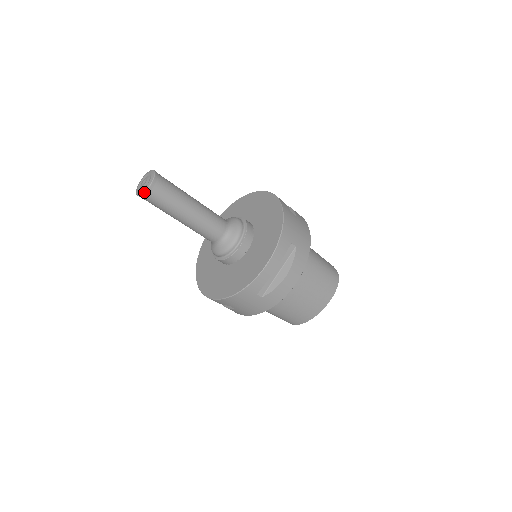
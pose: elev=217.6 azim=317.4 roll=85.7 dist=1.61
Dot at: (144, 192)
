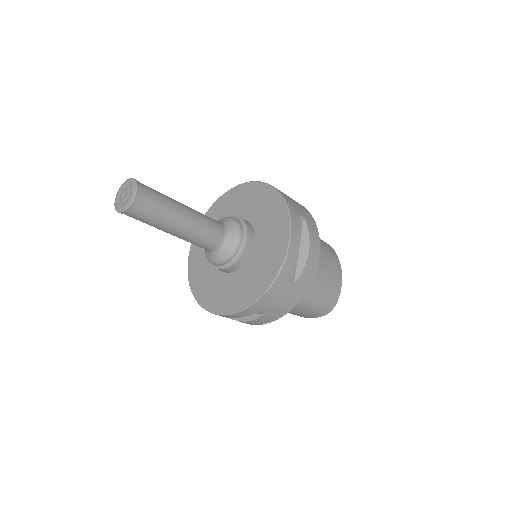
Dot at: (116, 210)
